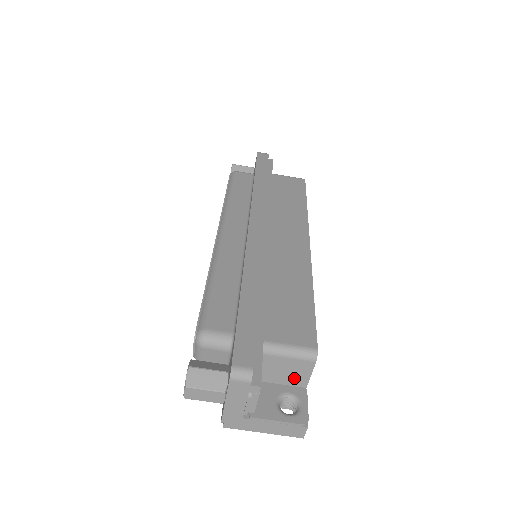
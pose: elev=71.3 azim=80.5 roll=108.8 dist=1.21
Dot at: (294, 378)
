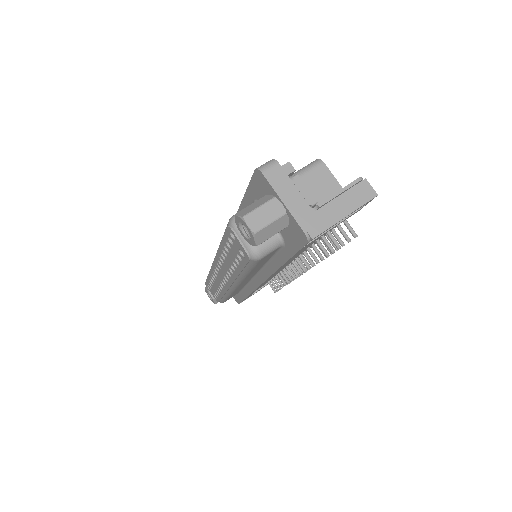
Dot at: (329, 193)
